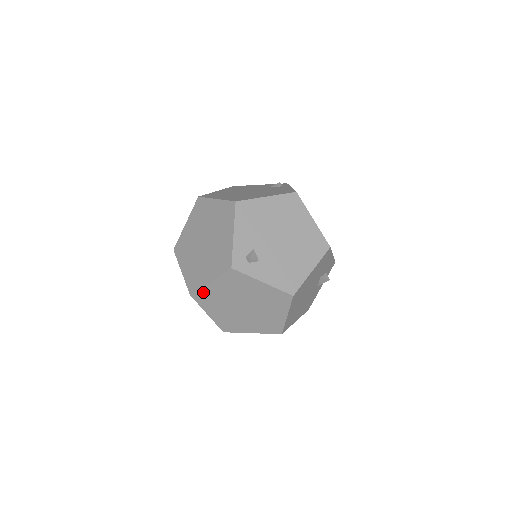
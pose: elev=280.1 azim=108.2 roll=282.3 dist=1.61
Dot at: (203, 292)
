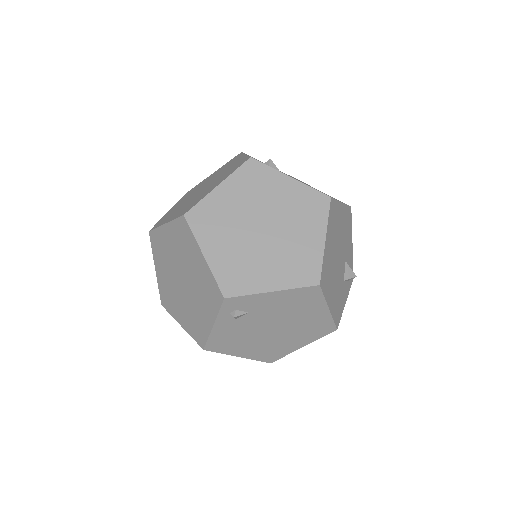
Dot at: (205, 207)
